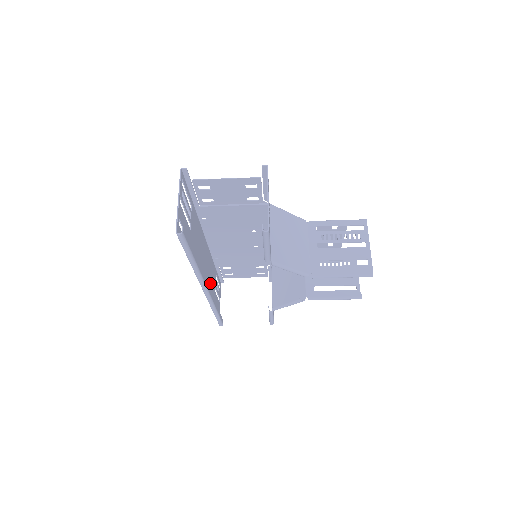
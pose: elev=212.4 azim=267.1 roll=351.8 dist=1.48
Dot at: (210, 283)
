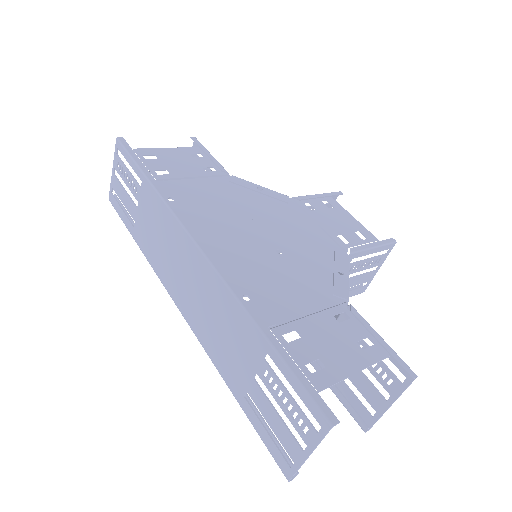
Dot at: (159, 245)
